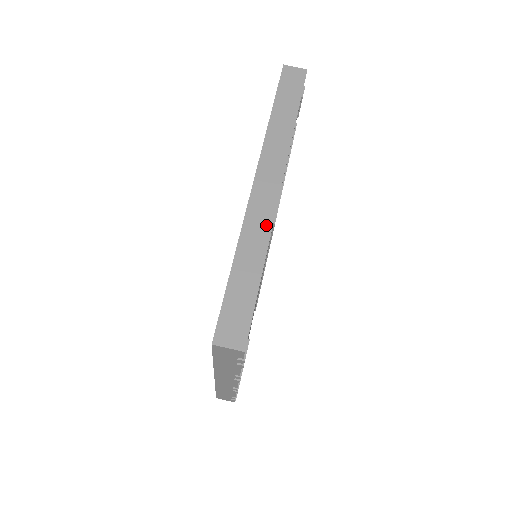
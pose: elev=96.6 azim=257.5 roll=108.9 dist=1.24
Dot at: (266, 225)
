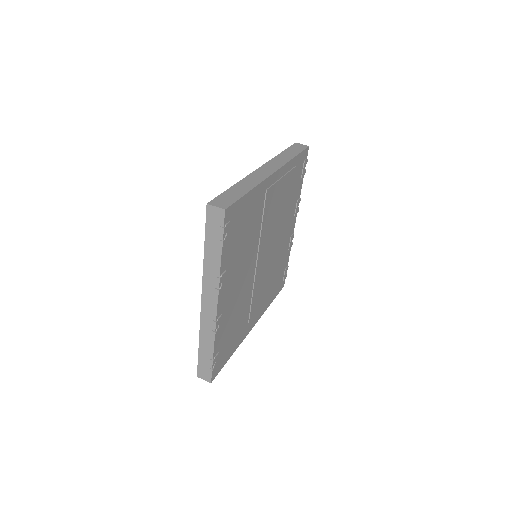
Dot at: (260, 179)
